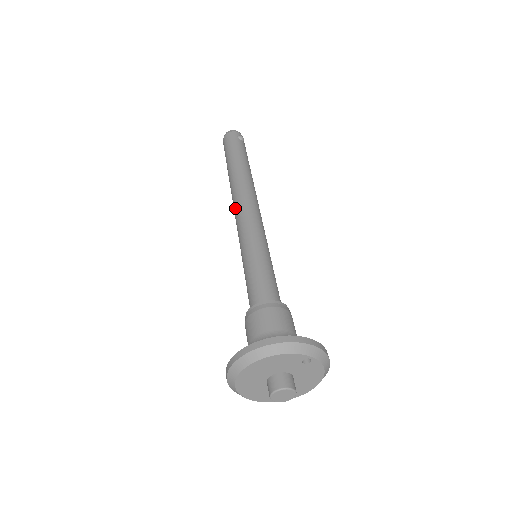
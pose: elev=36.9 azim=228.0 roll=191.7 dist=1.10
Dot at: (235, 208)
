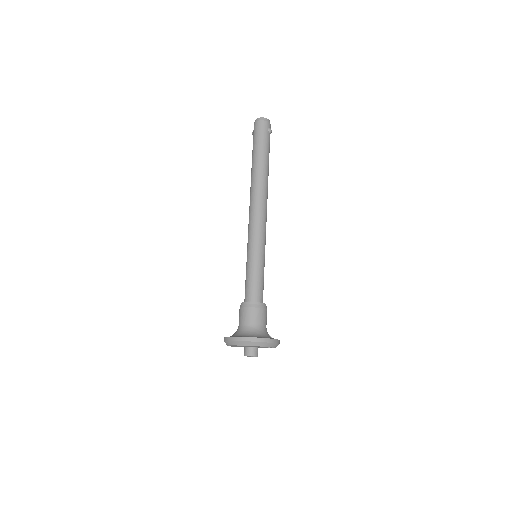
Dot at: (252, 209)
